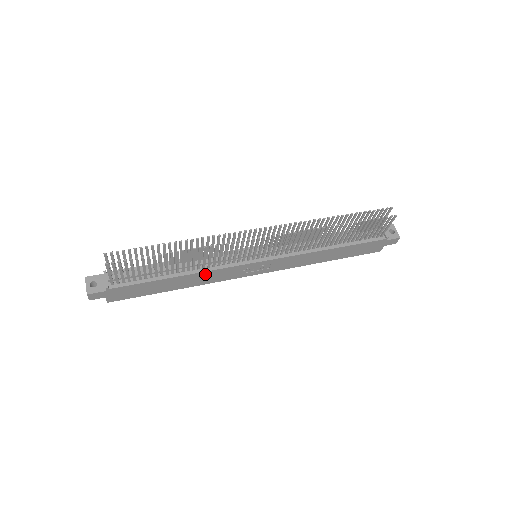
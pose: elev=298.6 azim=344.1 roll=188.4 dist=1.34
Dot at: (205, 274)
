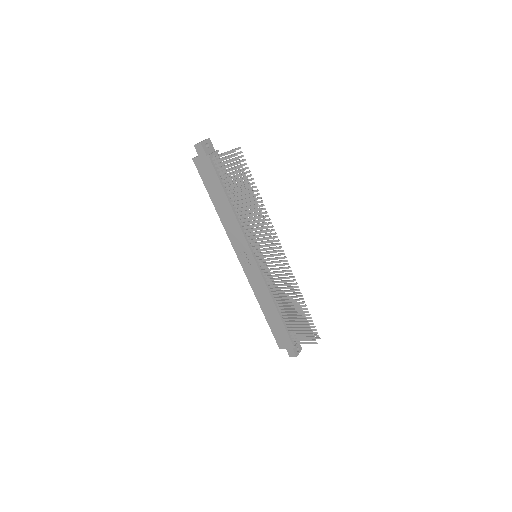
Dot at: (235, 223)
